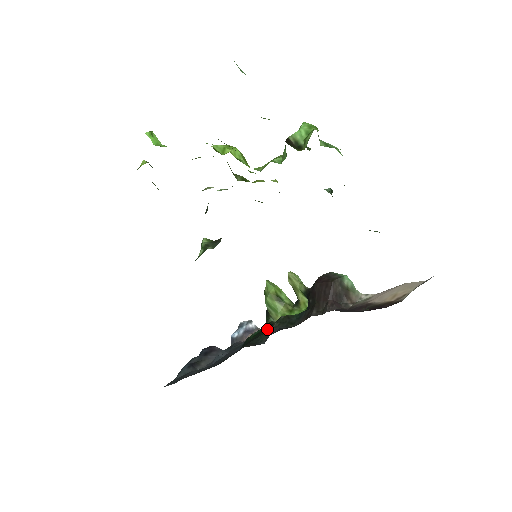
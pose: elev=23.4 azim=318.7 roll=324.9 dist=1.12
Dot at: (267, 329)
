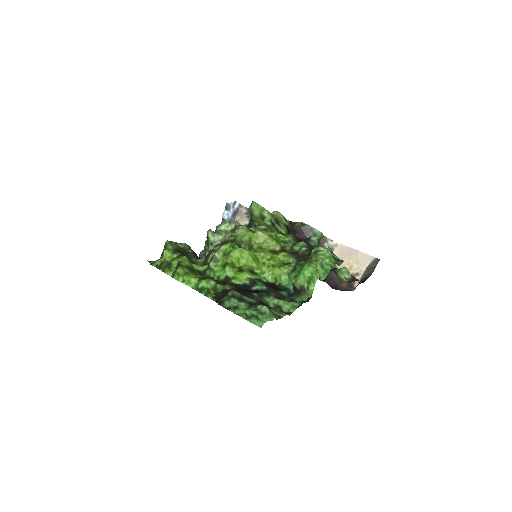
Dot at: occluded
